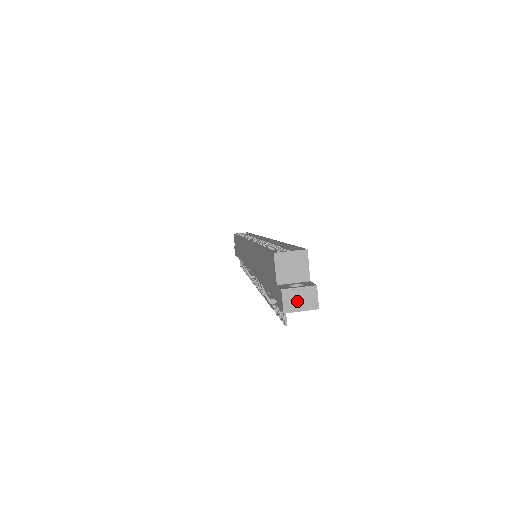
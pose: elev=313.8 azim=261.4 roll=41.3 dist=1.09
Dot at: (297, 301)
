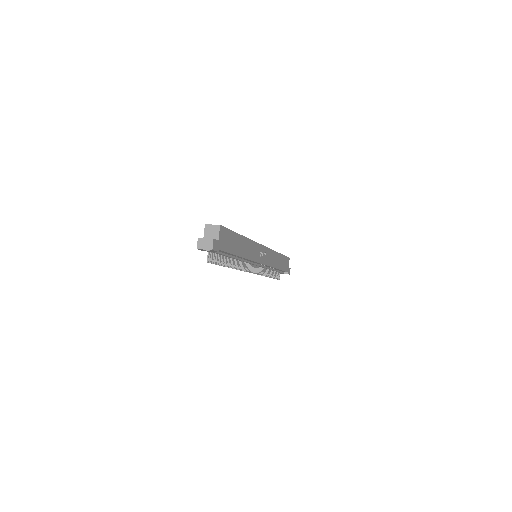
Dot at: (204, 244)
